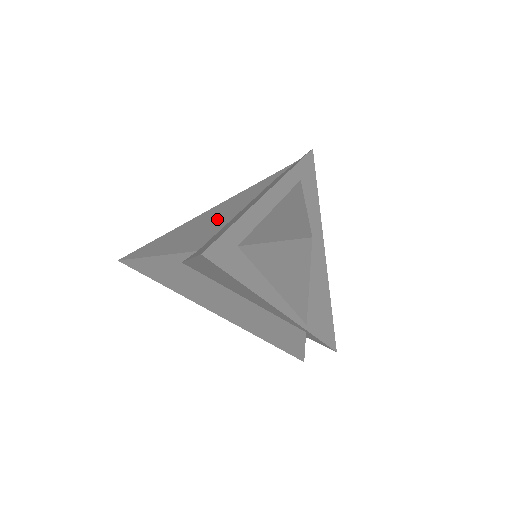
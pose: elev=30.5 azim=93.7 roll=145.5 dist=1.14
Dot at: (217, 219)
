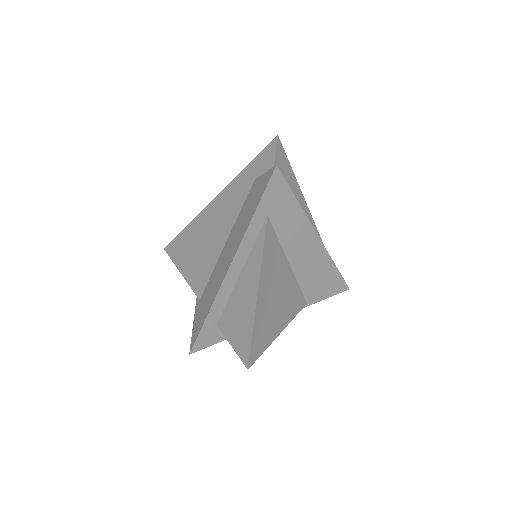
Dot at: (212, 241)
